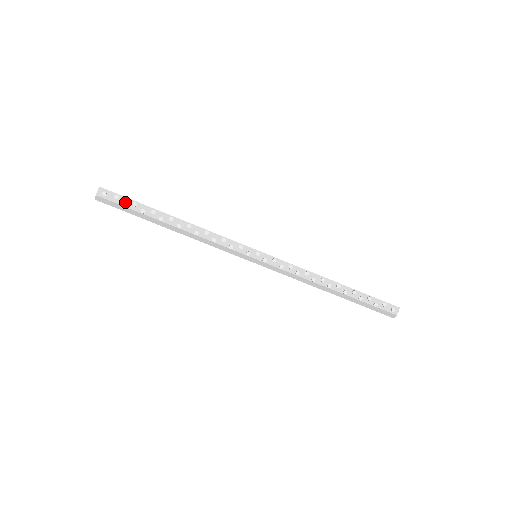
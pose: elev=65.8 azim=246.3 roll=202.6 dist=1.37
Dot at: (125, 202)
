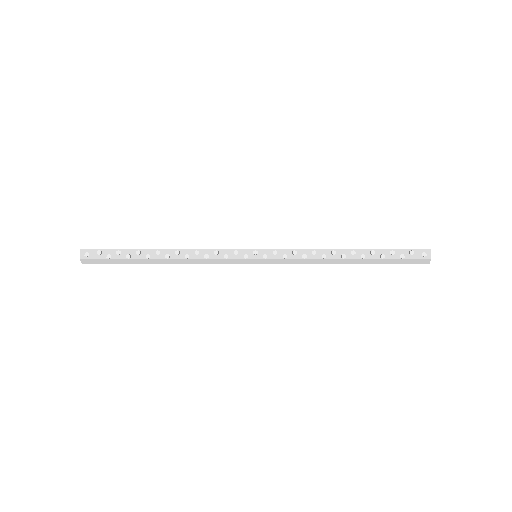
Dot at: (108, 254)
